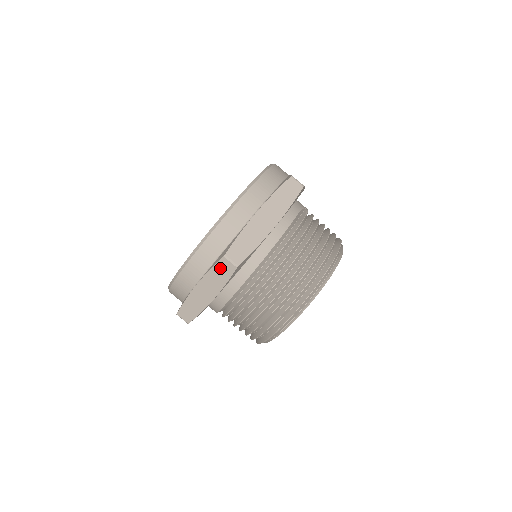
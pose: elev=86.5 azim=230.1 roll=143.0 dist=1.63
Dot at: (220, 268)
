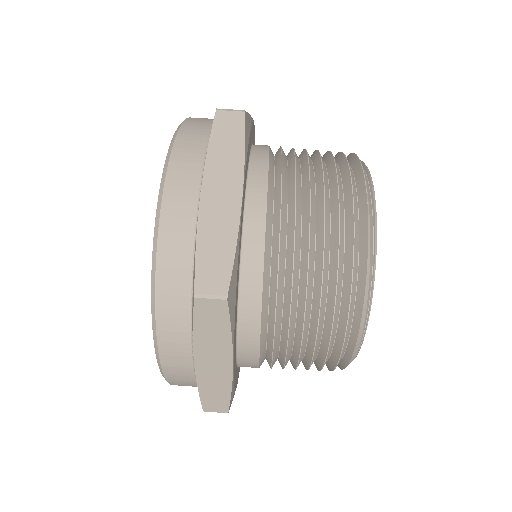
Dot at: (221, 132)
